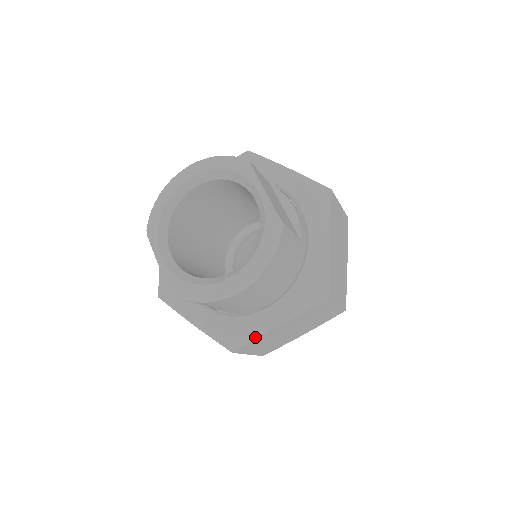
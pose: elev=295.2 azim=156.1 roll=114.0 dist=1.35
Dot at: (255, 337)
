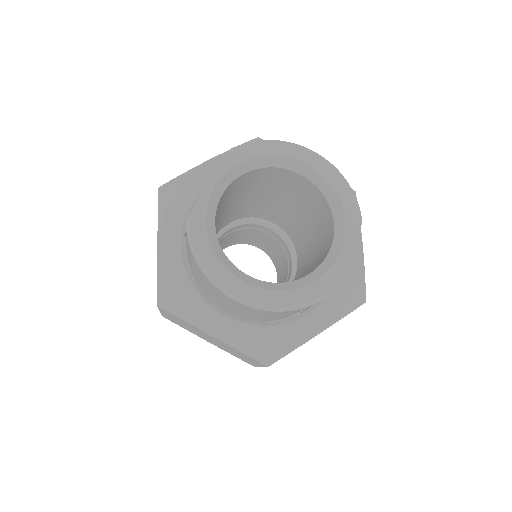
Dot at: (188, 320)
